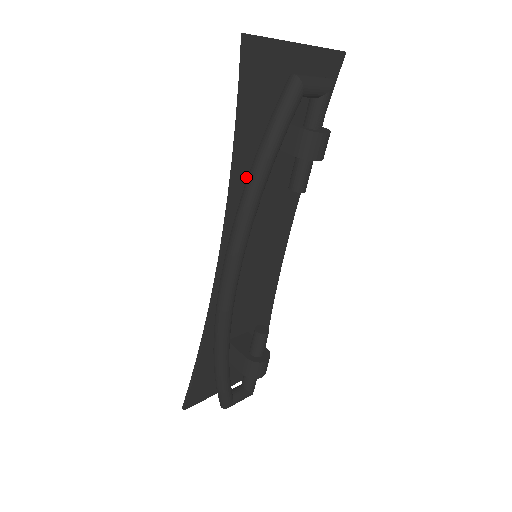
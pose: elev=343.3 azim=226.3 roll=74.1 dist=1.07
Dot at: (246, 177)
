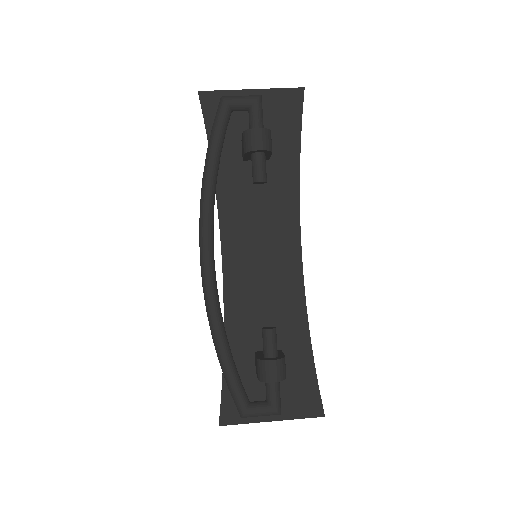
Dot at: (229, 187)
